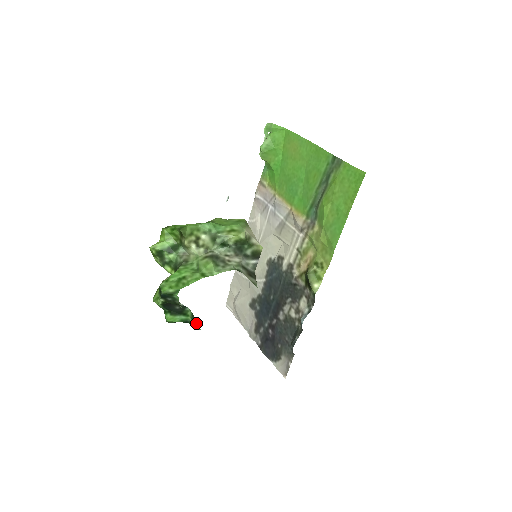
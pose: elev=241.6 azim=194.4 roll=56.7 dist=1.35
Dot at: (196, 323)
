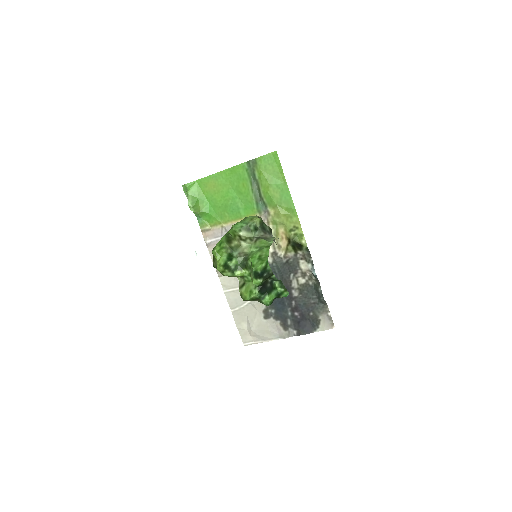
Dot at: (285, 288)
